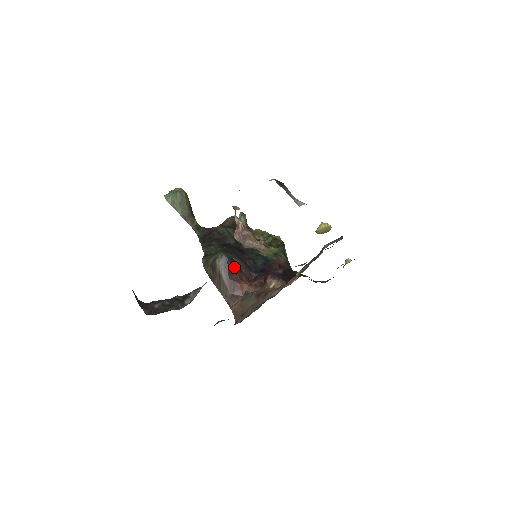
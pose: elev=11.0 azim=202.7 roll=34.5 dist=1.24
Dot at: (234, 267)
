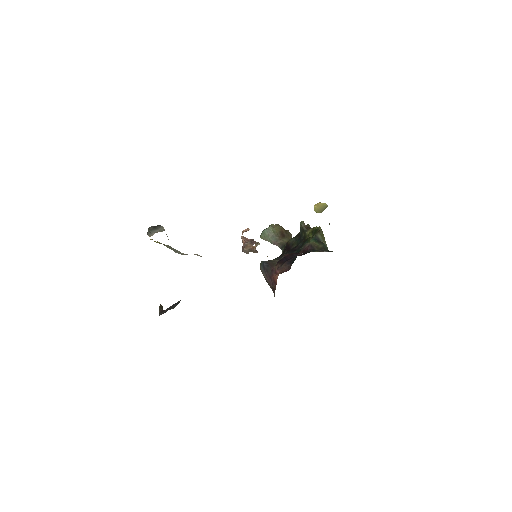
Dot at: (270, 267)
